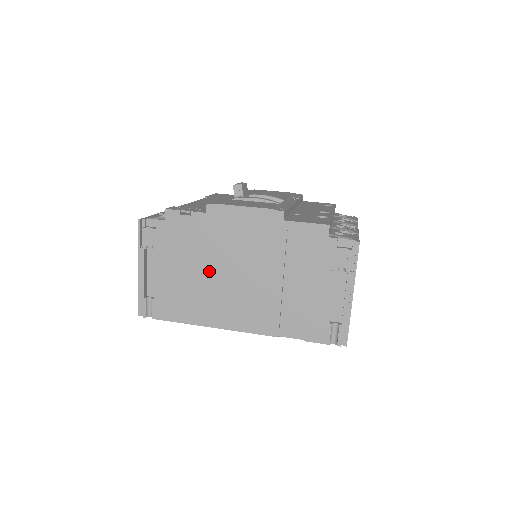
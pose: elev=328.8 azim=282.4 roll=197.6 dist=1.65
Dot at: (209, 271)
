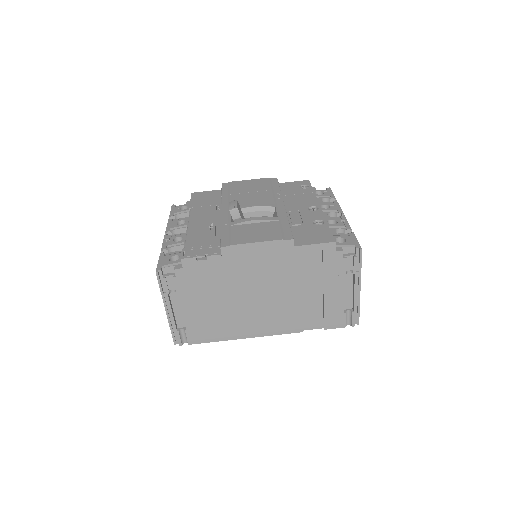
Dot at: (233, 299)
